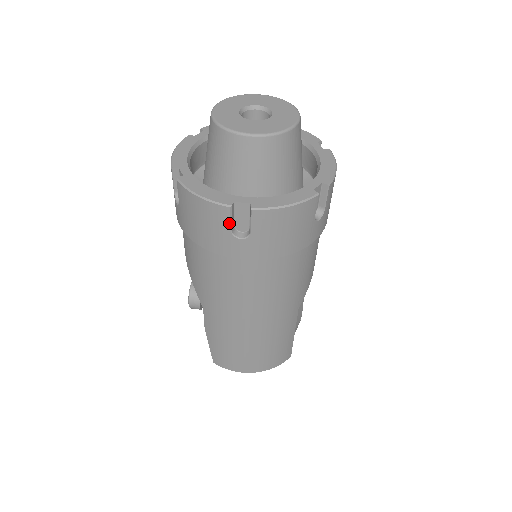
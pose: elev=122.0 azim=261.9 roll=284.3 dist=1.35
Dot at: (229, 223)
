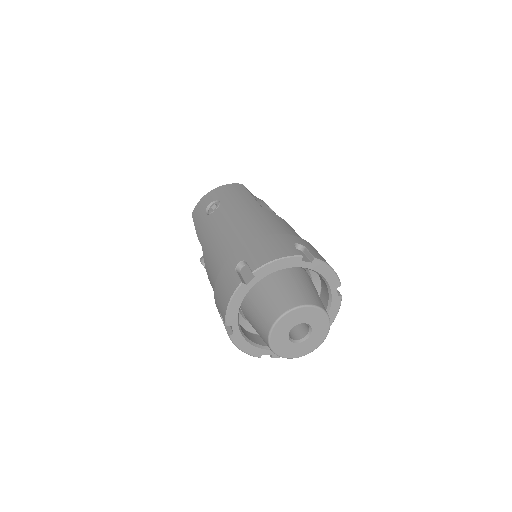
Dot at: occluded
